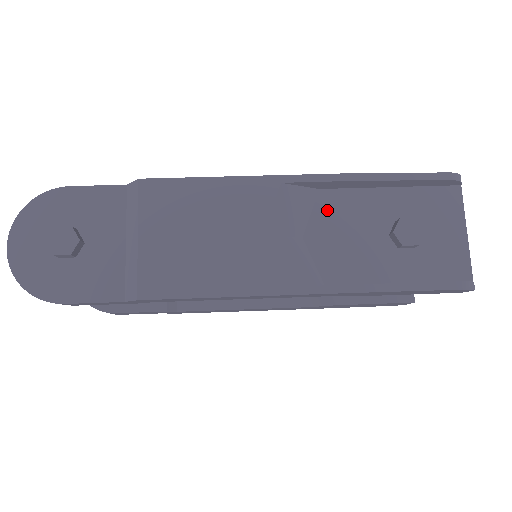
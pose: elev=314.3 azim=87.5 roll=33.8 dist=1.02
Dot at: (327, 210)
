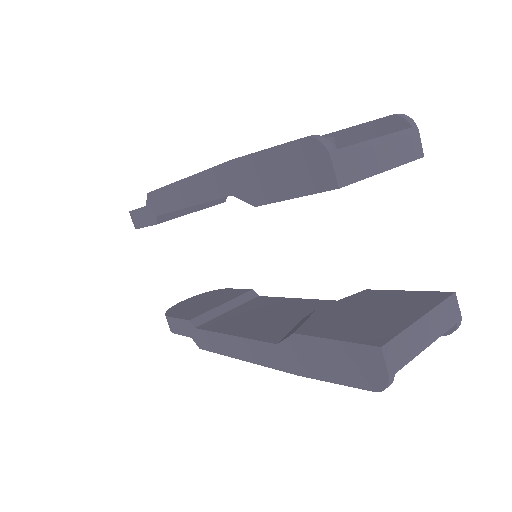
Dot at: occluded
